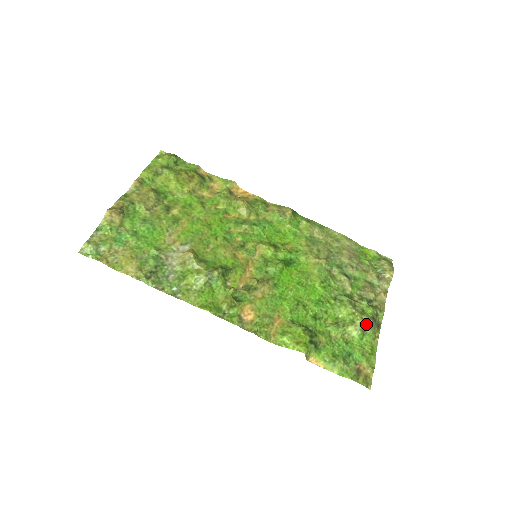
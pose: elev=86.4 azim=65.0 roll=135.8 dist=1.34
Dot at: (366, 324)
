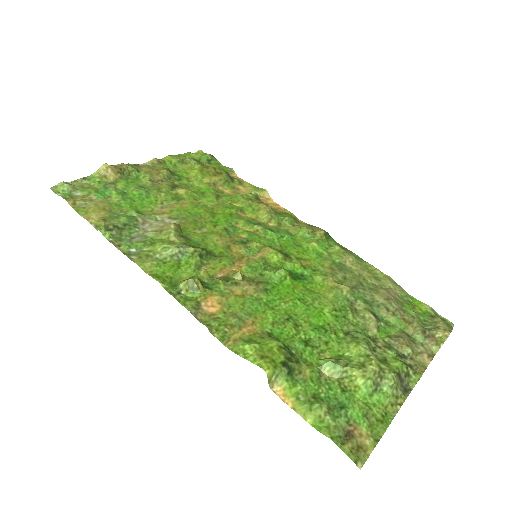
Dot at: (383, 376)
